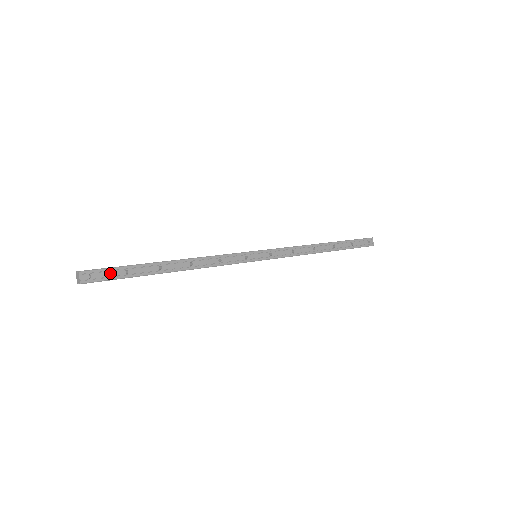
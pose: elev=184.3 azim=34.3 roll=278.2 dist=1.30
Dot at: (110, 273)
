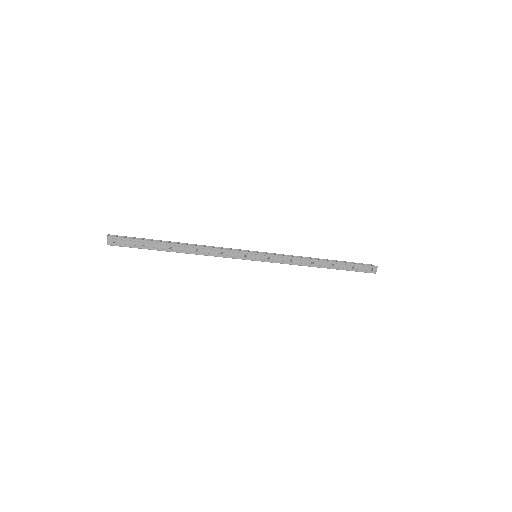
Dot at: (130, 242)
